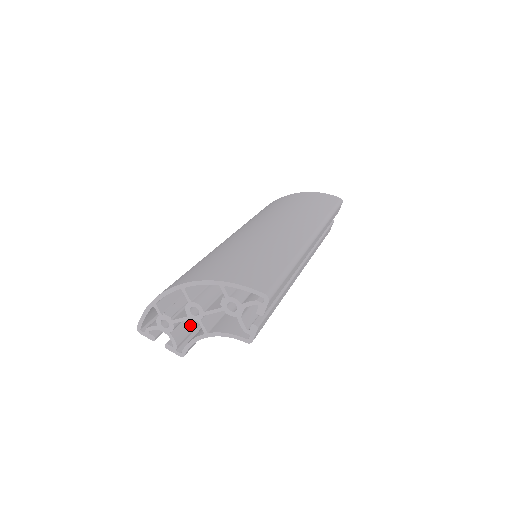
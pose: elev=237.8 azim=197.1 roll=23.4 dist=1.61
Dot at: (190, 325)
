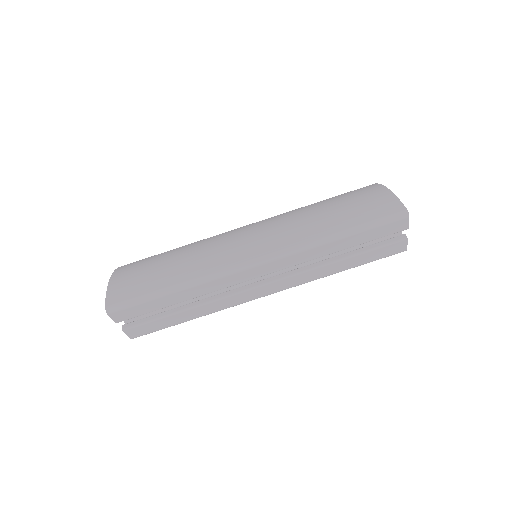
Dot at: occluded
